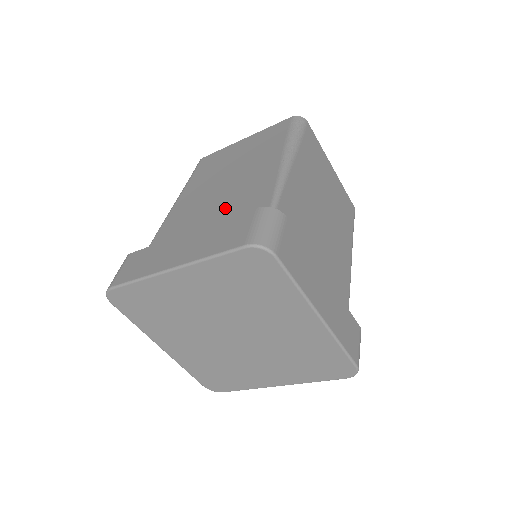
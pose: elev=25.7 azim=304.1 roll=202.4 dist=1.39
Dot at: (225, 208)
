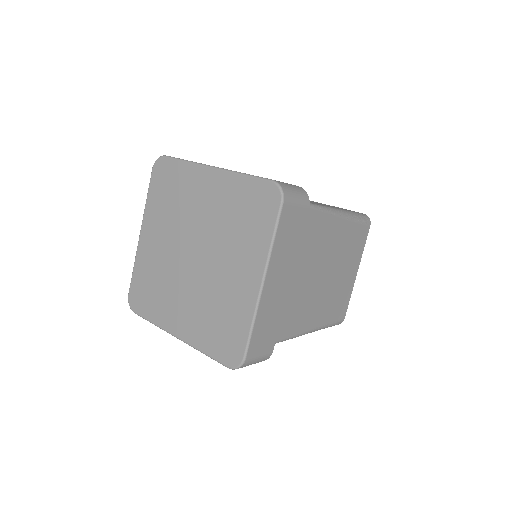
Dot at: occluded
